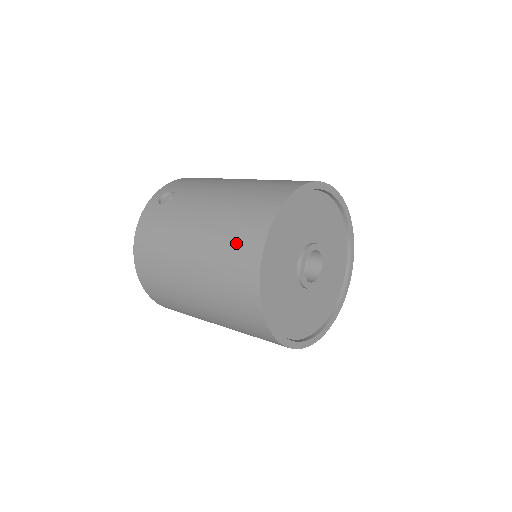
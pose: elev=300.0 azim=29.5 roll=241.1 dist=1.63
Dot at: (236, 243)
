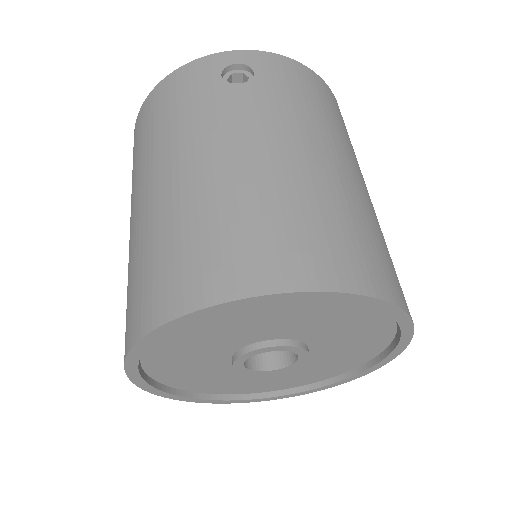
Dot at: (183, 255)
